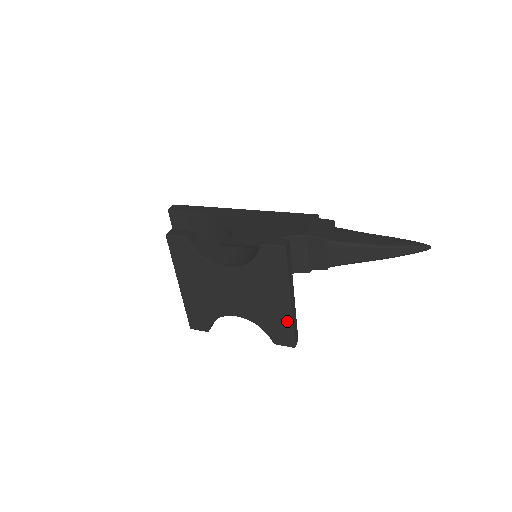
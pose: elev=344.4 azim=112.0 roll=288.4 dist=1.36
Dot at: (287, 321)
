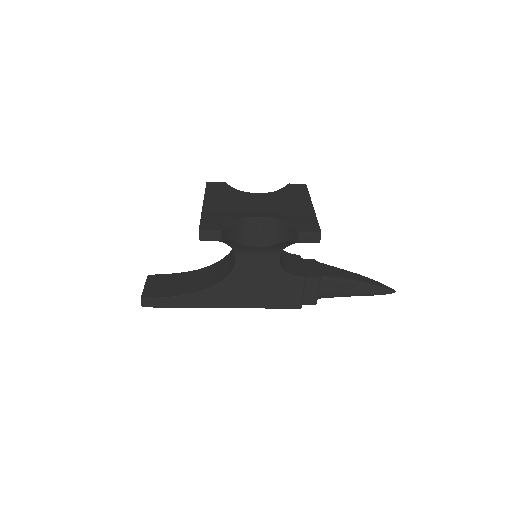
Dot at: (311, 216)
